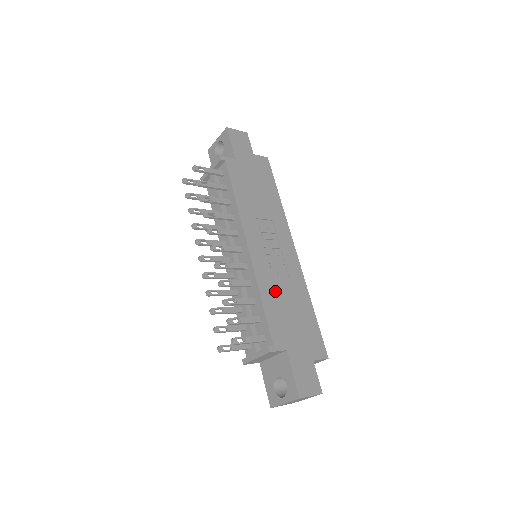
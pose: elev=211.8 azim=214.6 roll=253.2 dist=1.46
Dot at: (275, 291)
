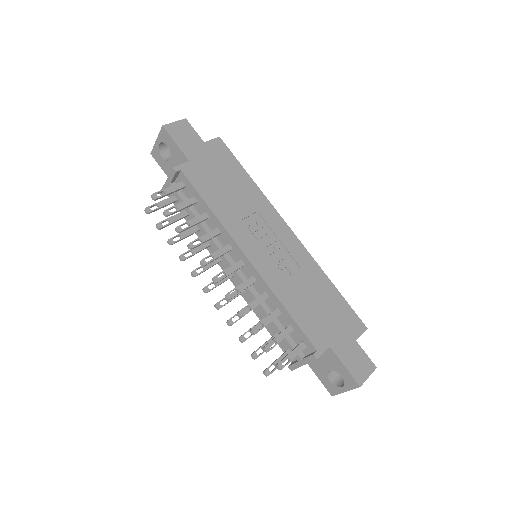
Dot at: (294, 291)
